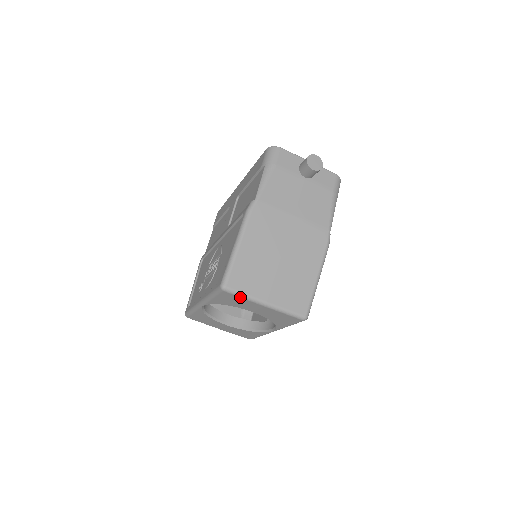
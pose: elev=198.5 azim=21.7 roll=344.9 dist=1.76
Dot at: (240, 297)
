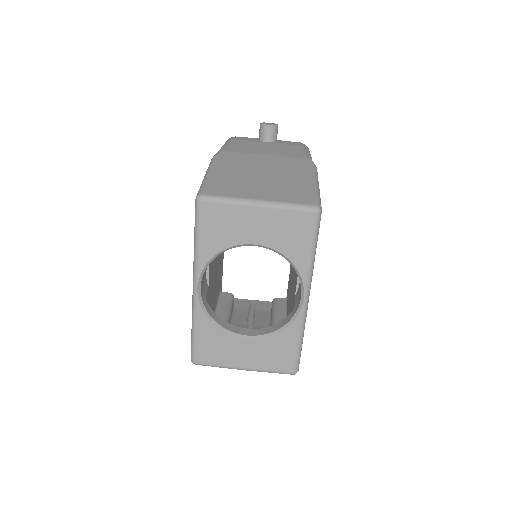
Dot at: (223, 203)
